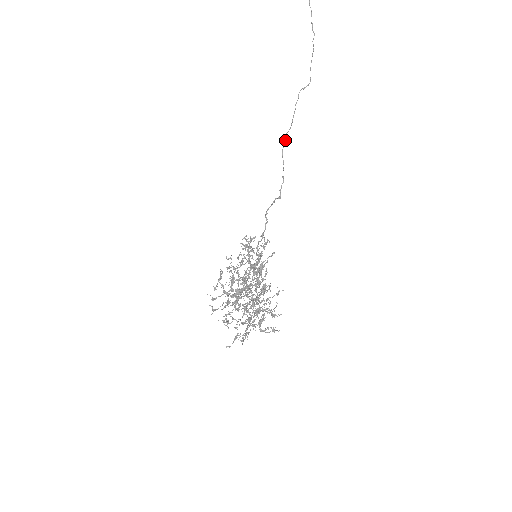
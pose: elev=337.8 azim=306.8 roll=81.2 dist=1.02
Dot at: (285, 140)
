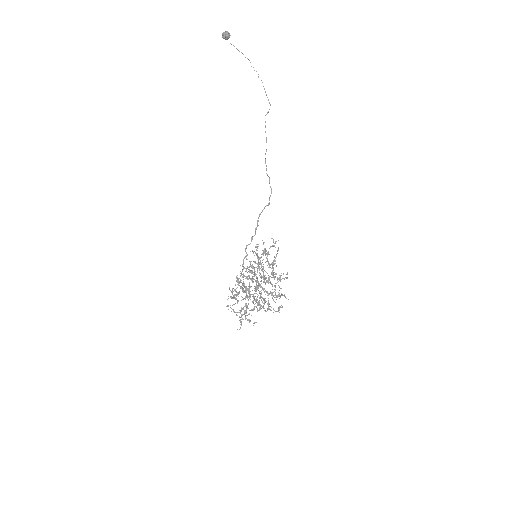
Dot at: (265, 159)
